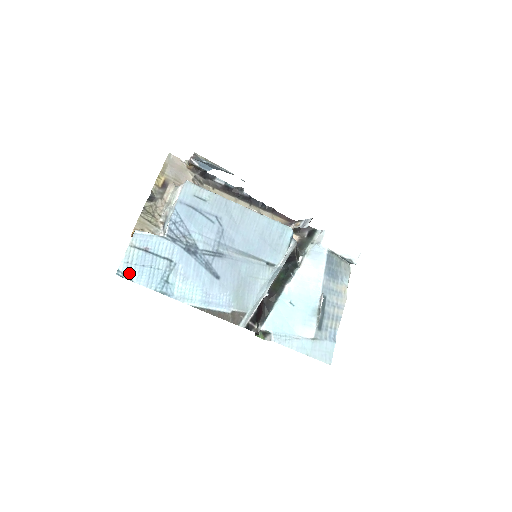
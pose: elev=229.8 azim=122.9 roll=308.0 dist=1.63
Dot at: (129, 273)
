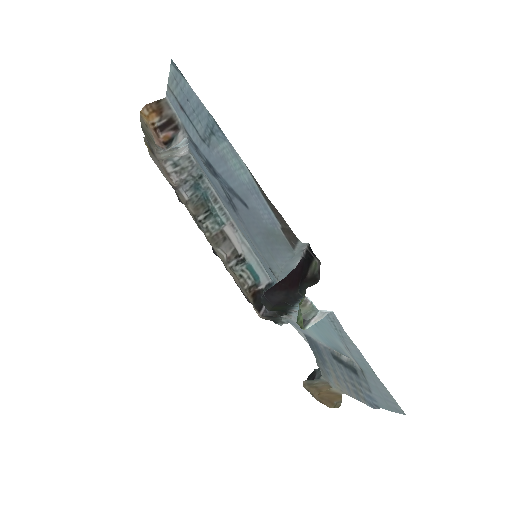
Dot at: (181, 78)
